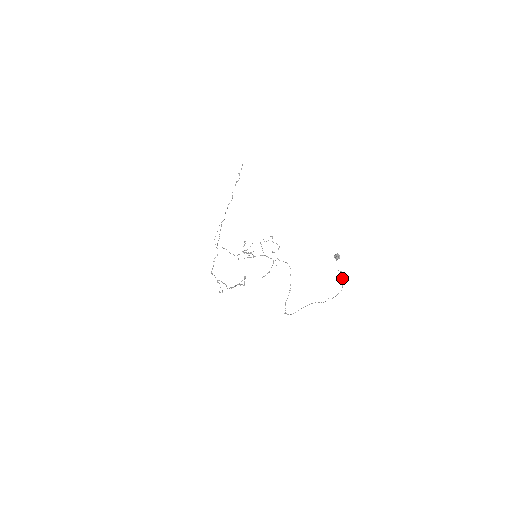
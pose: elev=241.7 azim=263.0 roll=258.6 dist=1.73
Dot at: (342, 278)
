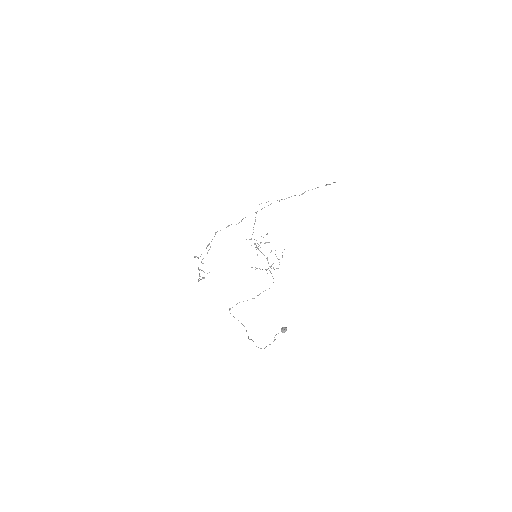
Dot at: (270, 344)
